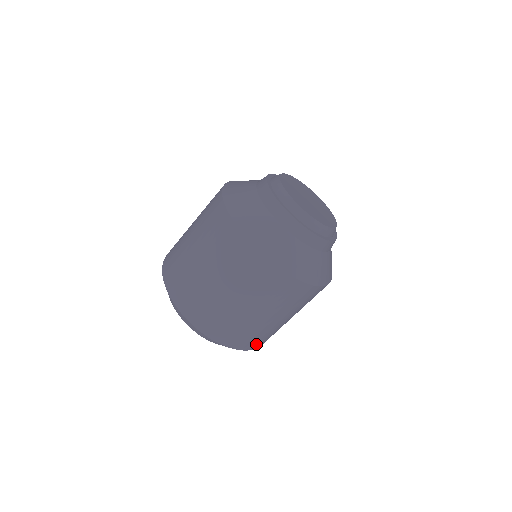
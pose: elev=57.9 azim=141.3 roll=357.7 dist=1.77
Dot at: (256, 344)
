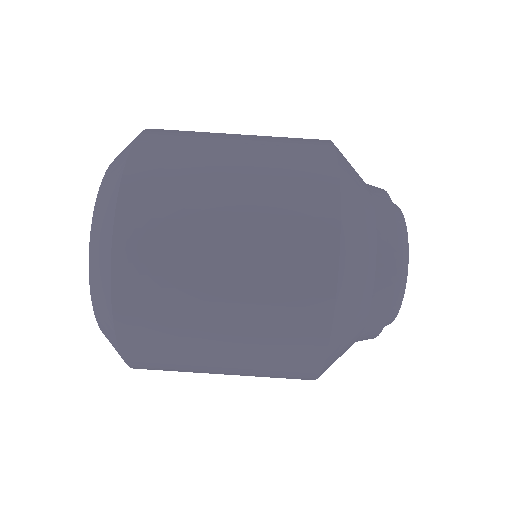
Dot at: (133, 292)
